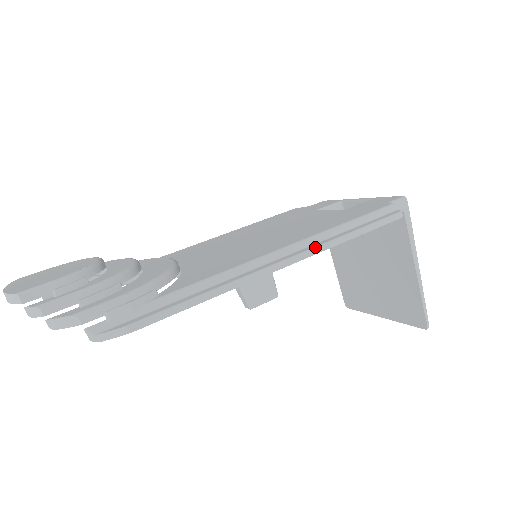
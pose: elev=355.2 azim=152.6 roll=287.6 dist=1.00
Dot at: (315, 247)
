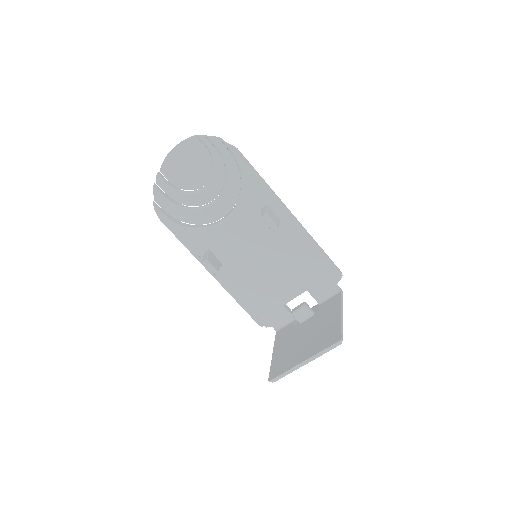
Dot at: (304, 228)
